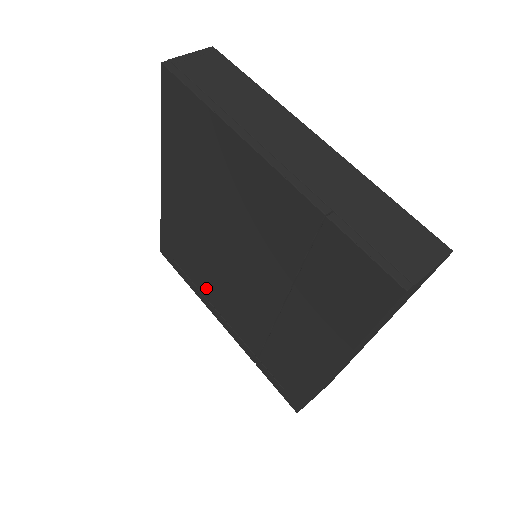
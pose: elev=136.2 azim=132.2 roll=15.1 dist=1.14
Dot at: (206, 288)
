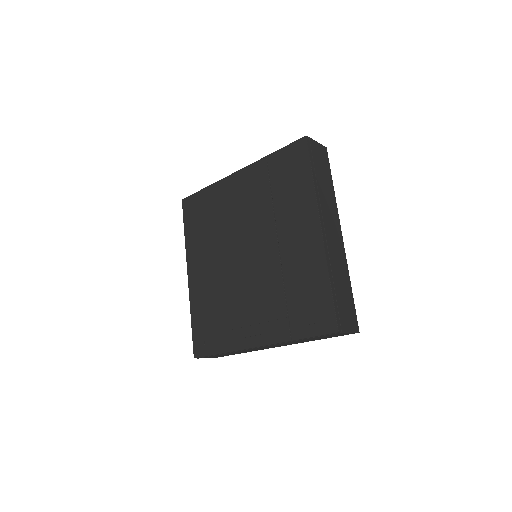
Dot at: (234, 325)
